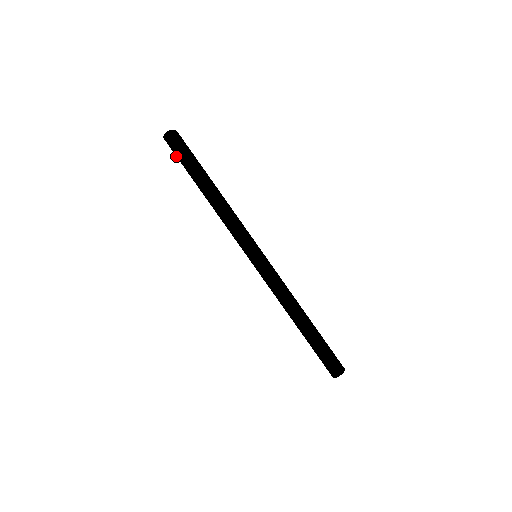
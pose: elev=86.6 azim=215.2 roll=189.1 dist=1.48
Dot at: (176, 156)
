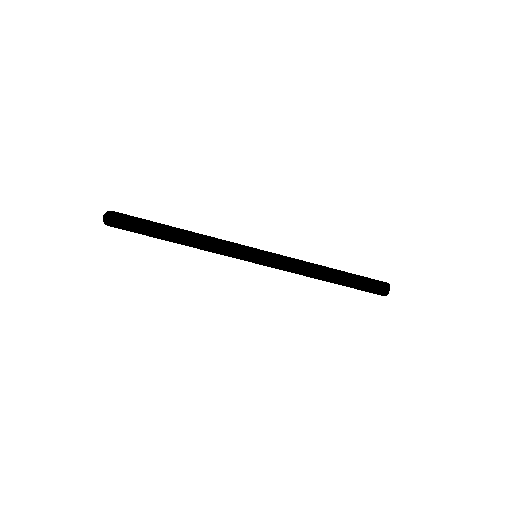
Dot at: occluded
